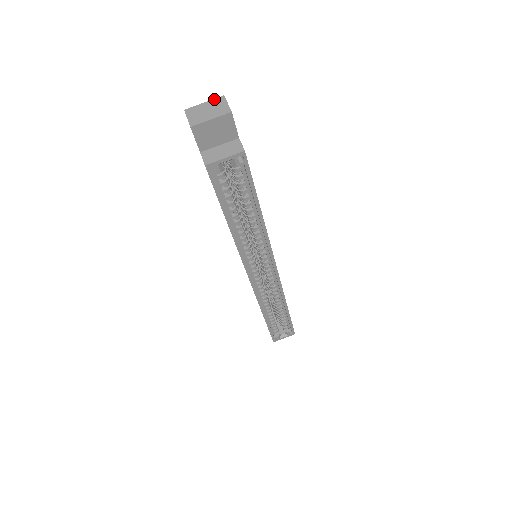
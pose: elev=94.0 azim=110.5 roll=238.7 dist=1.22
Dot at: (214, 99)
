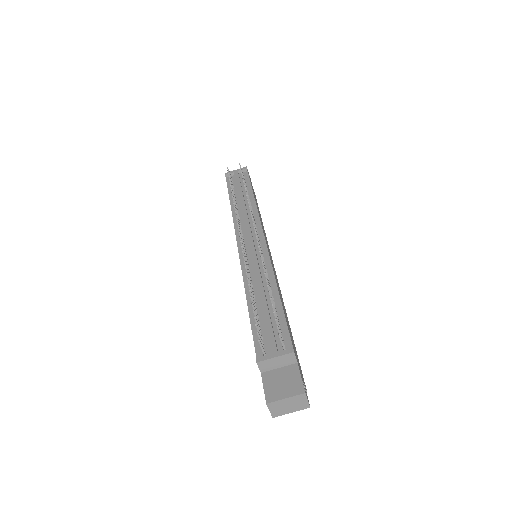
Dot at: (296, 396)
